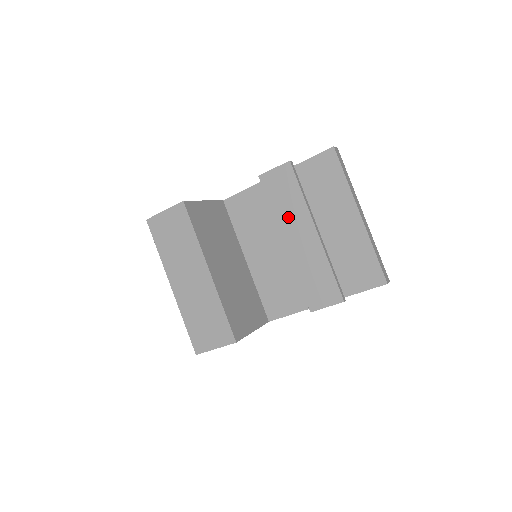
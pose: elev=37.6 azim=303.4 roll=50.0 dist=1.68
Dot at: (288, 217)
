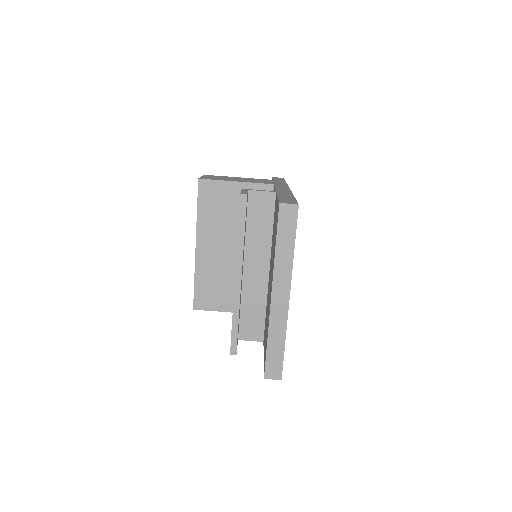
Dot at: occluded
